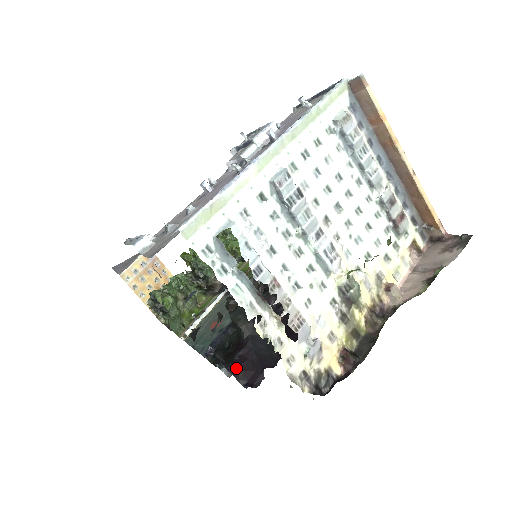
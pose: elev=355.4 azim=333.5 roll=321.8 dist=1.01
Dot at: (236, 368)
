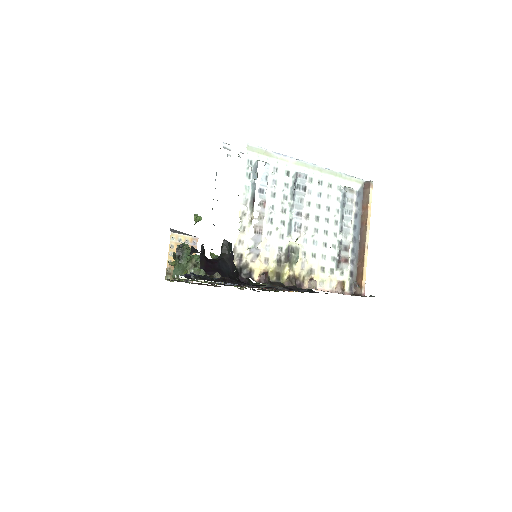
Dot at: (204, 261)
